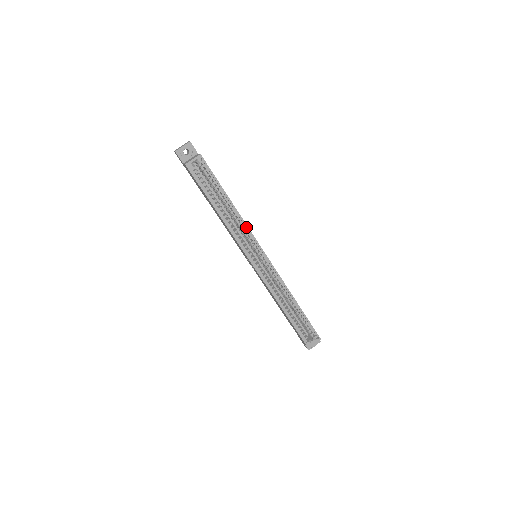
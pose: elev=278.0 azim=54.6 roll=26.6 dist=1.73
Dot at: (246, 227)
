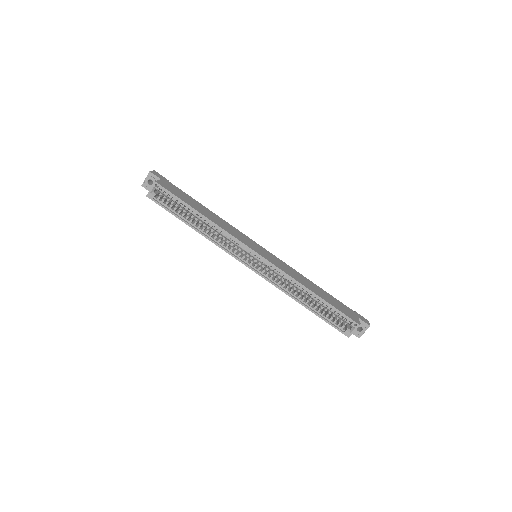
Dot at: (226, 233)
